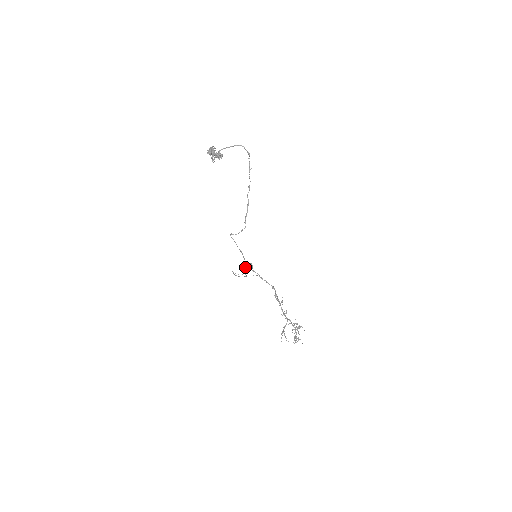
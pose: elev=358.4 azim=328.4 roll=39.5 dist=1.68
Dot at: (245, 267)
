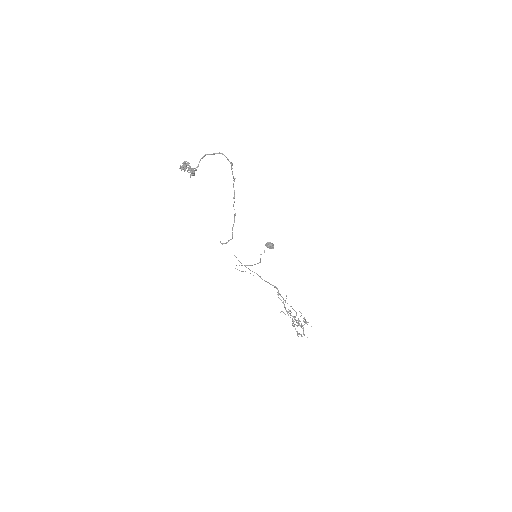
Dot at: occluded
